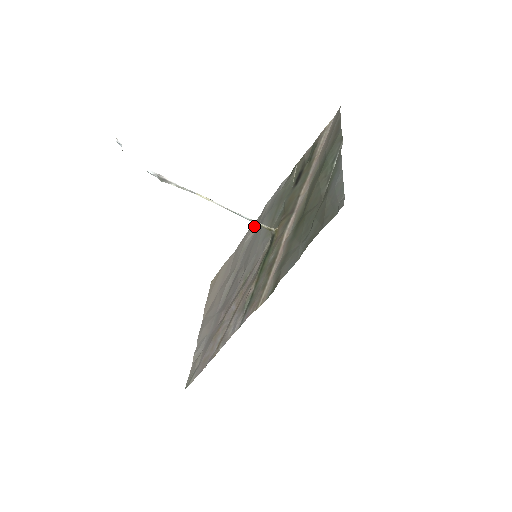
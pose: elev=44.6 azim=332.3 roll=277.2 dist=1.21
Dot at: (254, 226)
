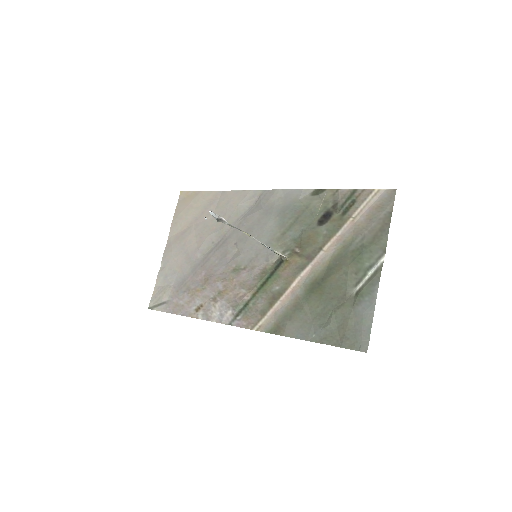
Dot at: (255, 197)
